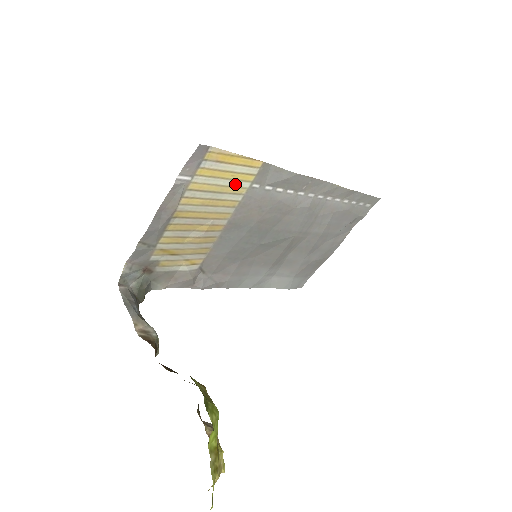
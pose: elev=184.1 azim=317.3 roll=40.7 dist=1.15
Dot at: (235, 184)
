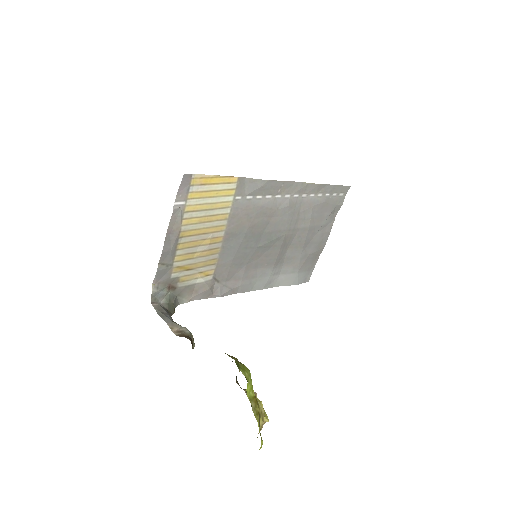
Dot at: (221, 200)
